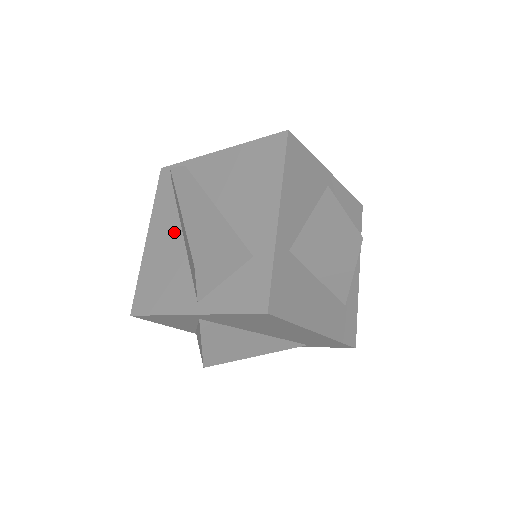
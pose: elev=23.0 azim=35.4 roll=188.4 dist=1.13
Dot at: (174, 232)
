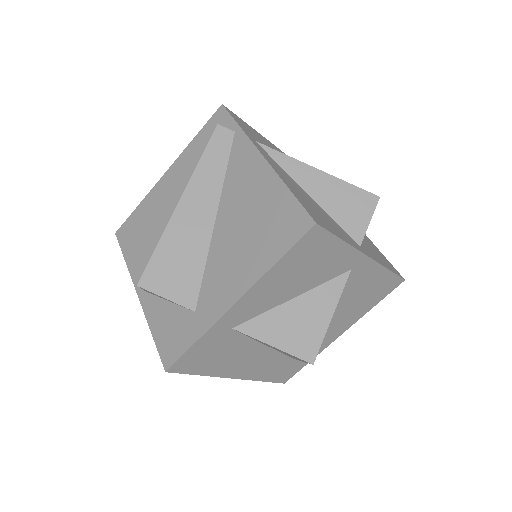
Dot at: occluded
